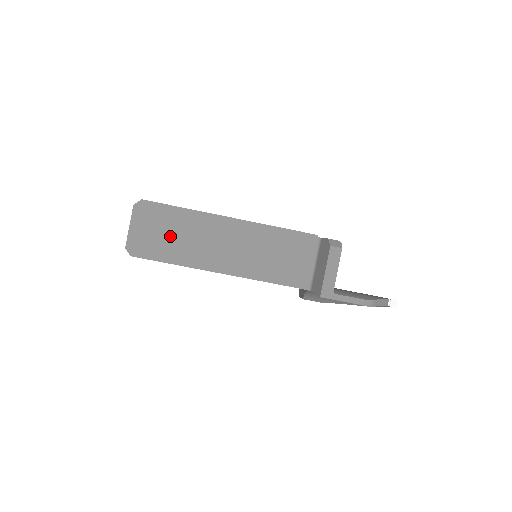
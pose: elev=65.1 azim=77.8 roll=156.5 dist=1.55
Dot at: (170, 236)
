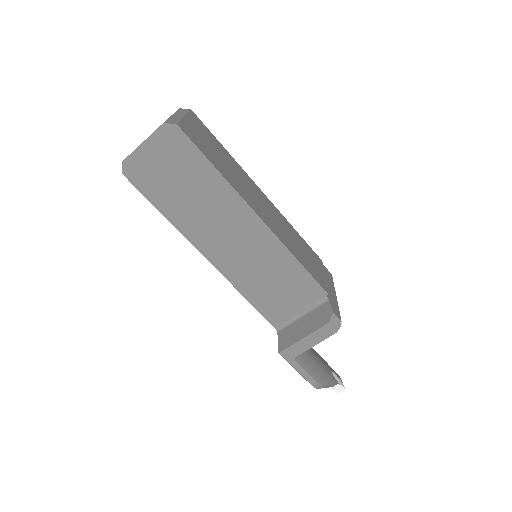
Dot at: (180, 186)
